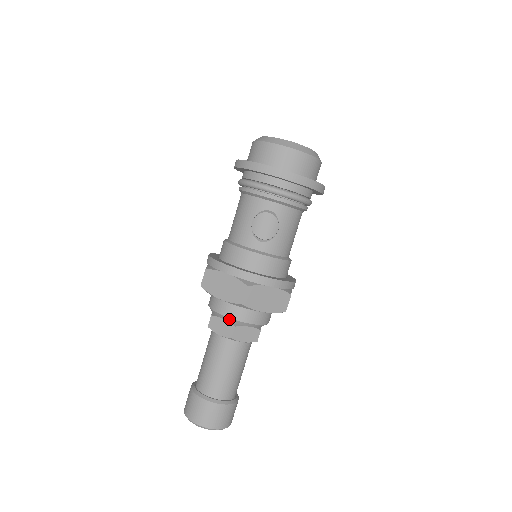
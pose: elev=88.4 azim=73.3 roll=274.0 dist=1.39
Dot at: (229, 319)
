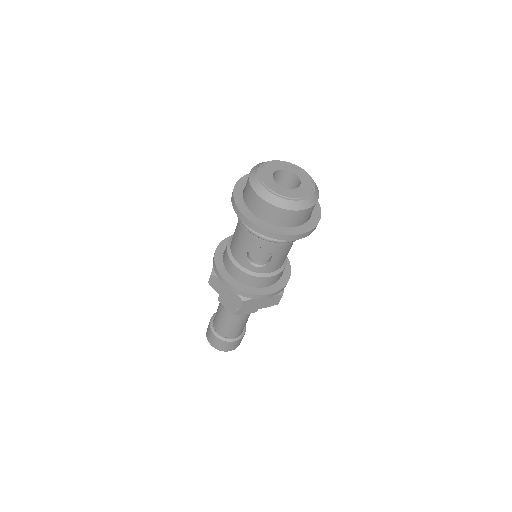
Dot at: occluded
